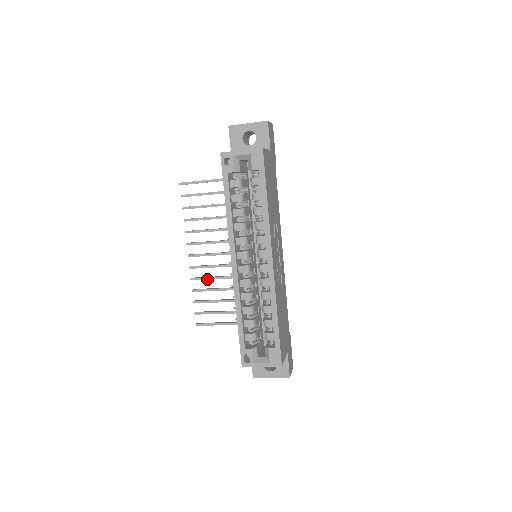
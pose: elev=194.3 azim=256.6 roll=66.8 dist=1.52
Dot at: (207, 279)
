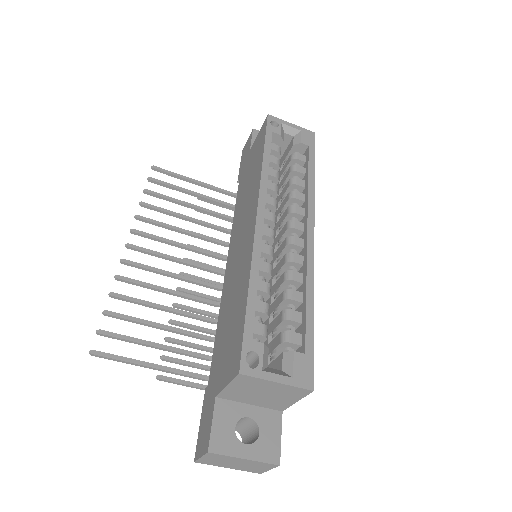
Dot at: (145, 285)
